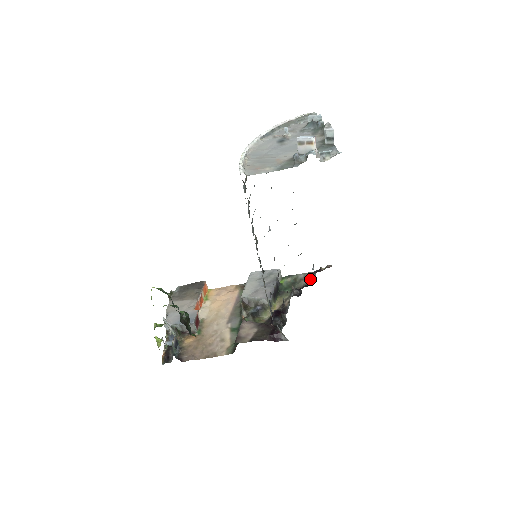
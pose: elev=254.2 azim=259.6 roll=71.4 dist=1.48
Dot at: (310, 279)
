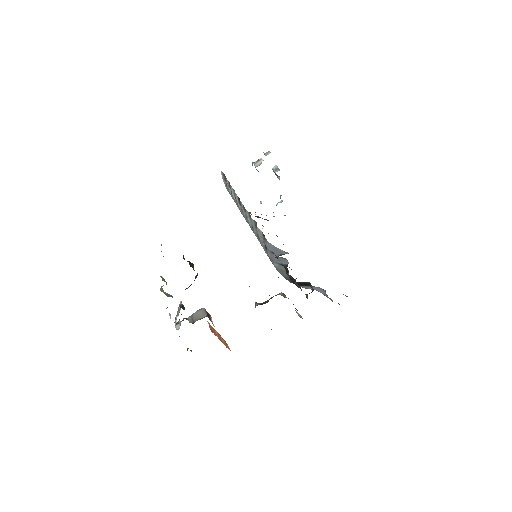
Dot at: occluded
